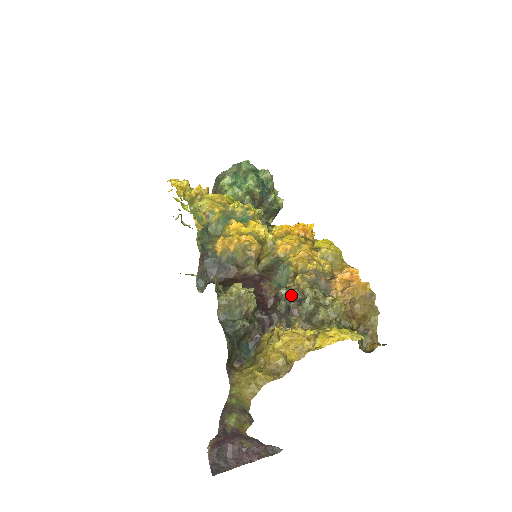
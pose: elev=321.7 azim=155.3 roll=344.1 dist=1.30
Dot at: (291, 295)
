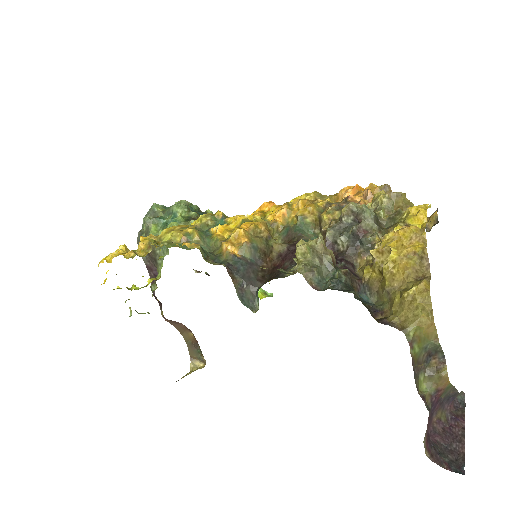
Dot at: (341, 227)
